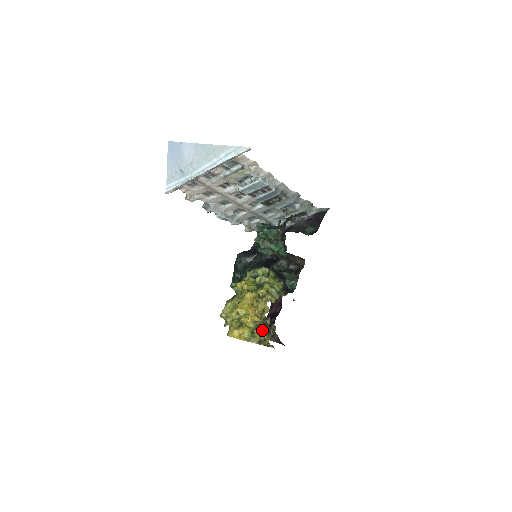
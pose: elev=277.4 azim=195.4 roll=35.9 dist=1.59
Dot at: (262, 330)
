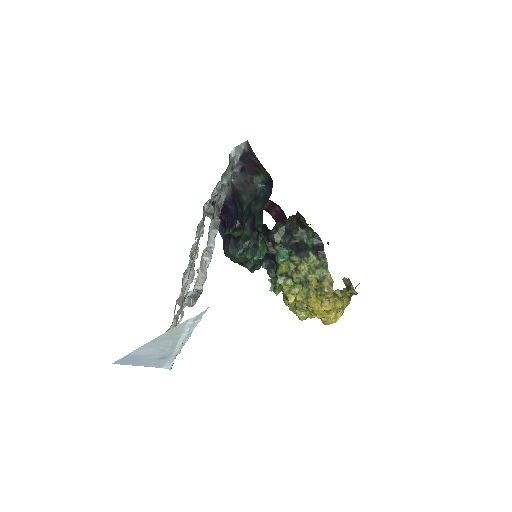
Dot at: (343, 294)
